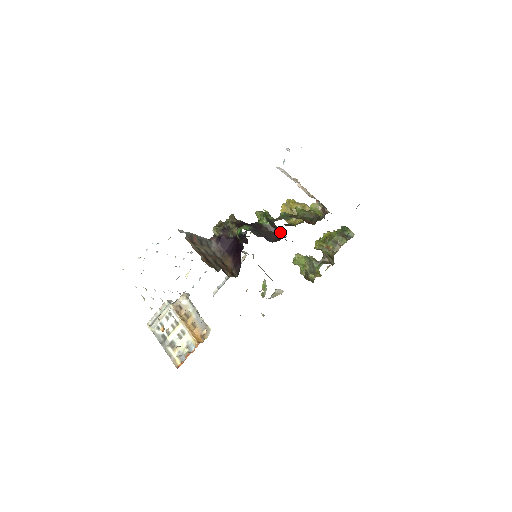
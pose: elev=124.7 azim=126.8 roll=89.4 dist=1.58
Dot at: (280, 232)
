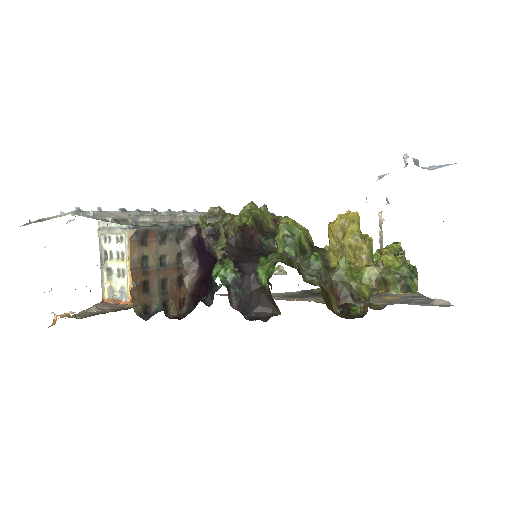
Dot at: (275, 304)
